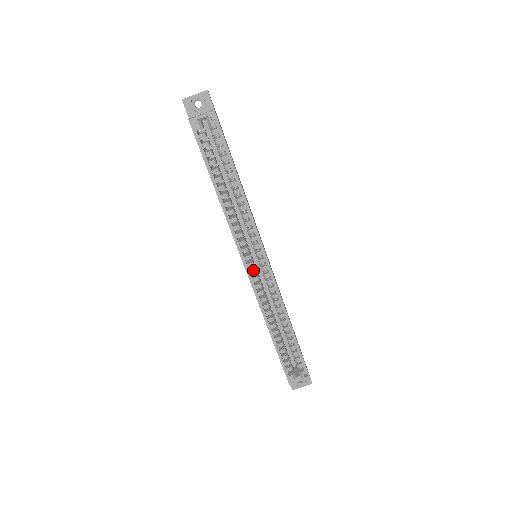
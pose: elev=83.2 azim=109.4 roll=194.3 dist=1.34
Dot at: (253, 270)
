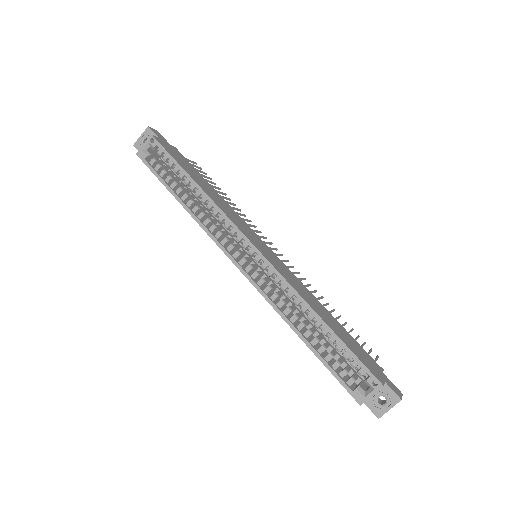
Dot at: (247, 266)
